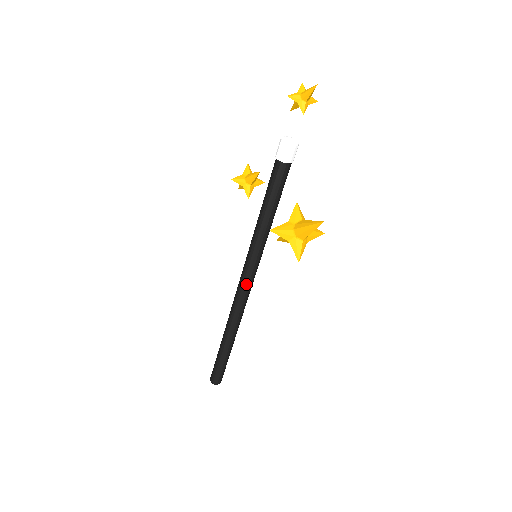
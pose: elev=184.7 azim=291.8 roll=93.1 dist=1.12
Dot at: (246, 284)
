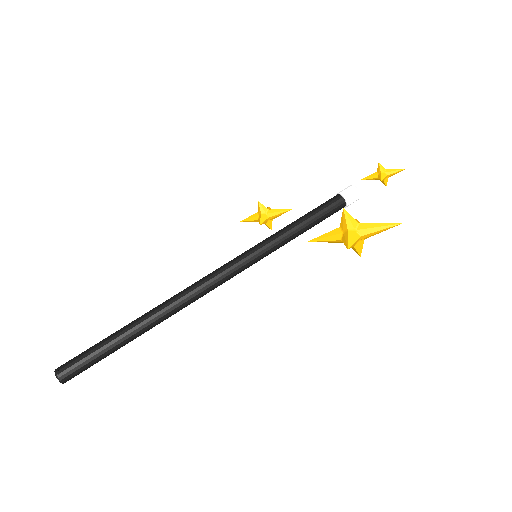
Dot at: (224, 274)
